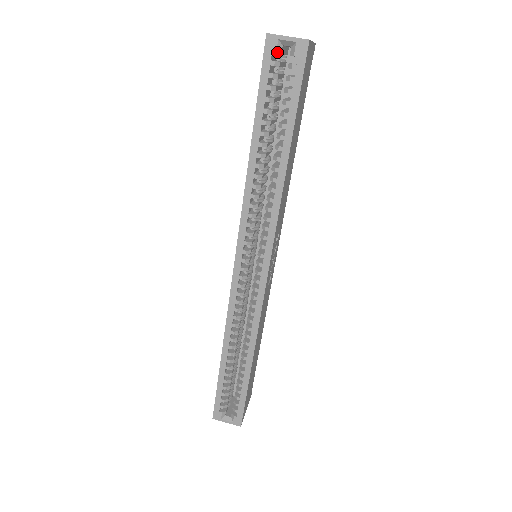
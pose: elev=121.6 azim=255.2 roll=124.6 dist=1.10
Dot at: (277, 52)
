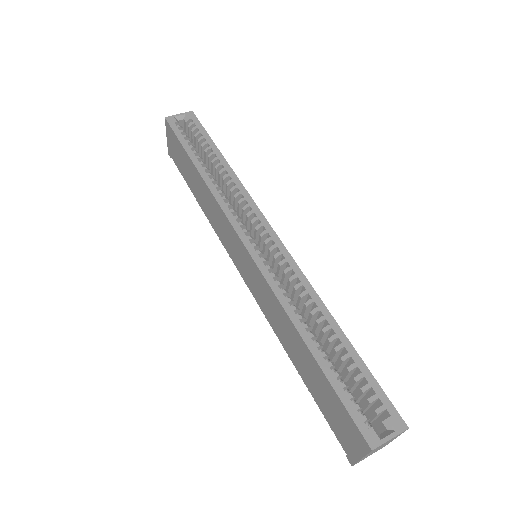
Dot at: (177, 122)
